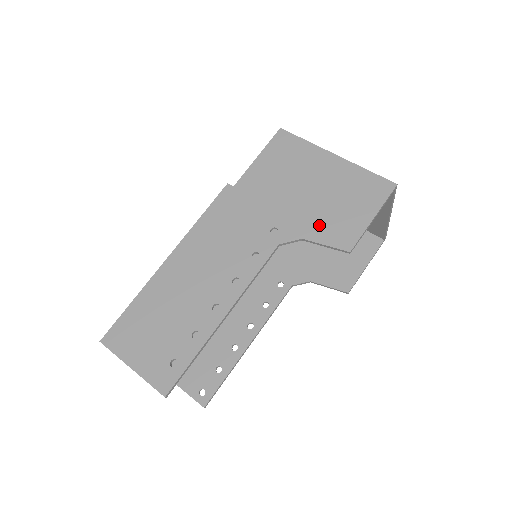
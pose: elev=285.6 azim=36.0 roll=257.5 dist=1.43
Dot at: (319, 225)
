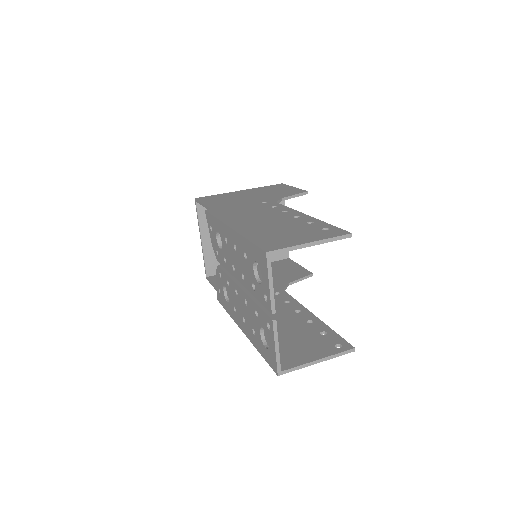
Dot at: (279, 195)
